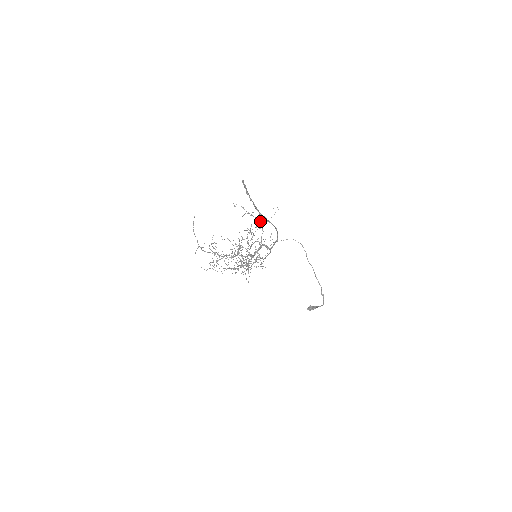
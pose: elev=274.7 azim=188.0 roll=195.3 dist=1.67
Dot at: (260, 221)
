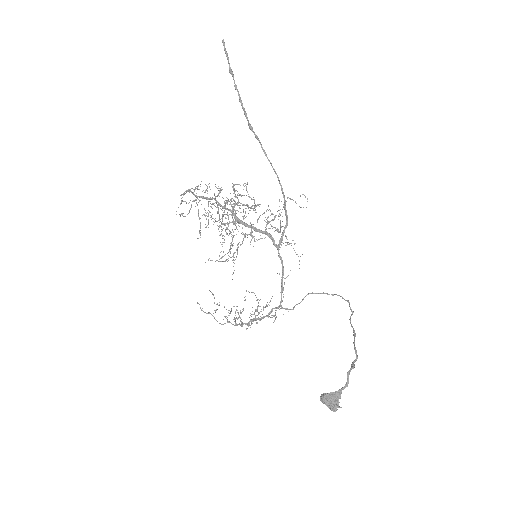
Dot at: (279, 213)
